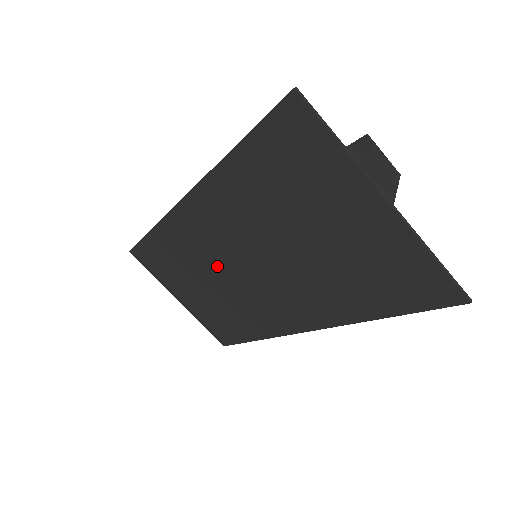
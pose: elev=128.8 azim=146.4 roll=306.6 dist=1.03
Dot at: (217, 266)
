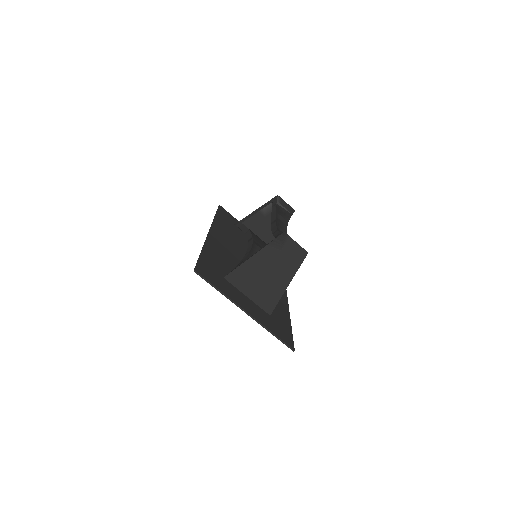
Dot at: (243, 251)
